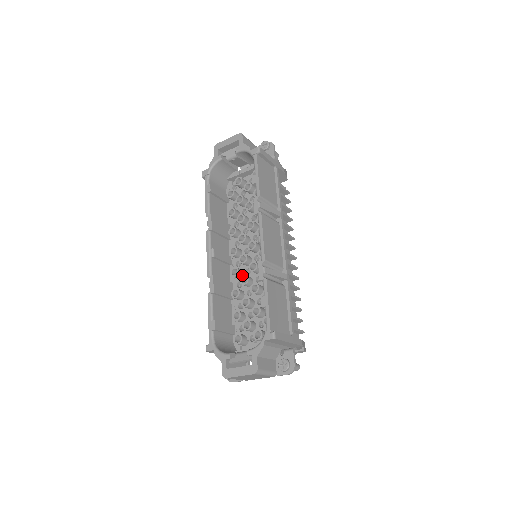
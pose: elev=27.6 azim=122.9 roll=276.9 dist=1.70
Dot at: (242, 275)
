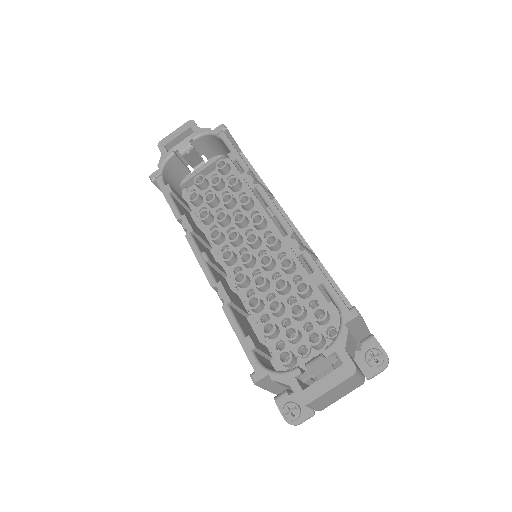
Dot at: (249, 281)
